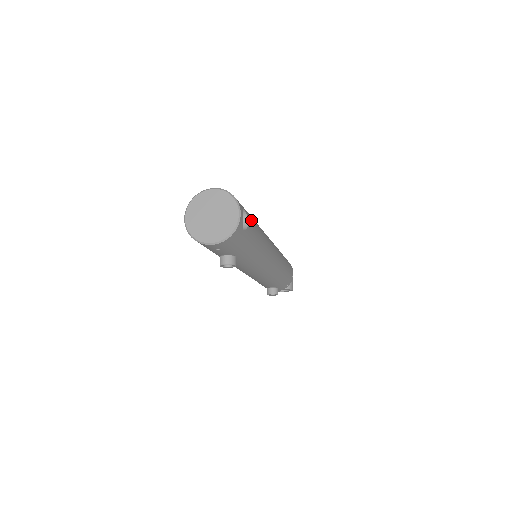
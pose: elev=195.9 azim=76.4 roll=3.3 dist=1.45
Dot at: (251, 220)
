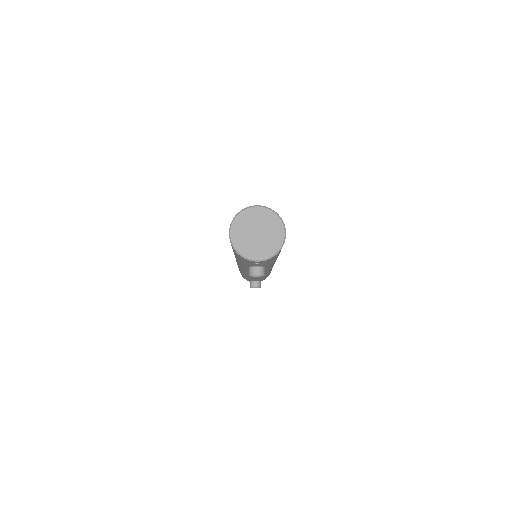
Dot at: occluded
